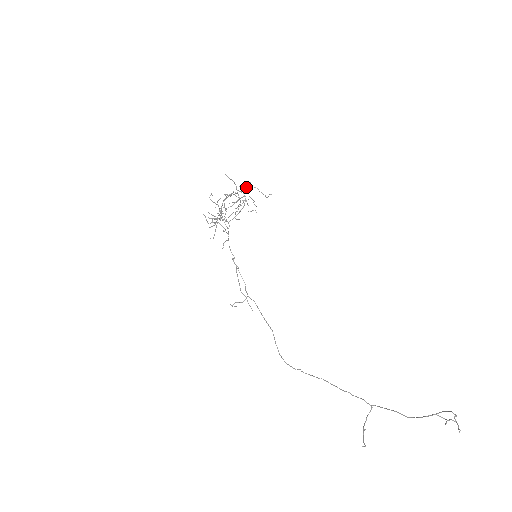
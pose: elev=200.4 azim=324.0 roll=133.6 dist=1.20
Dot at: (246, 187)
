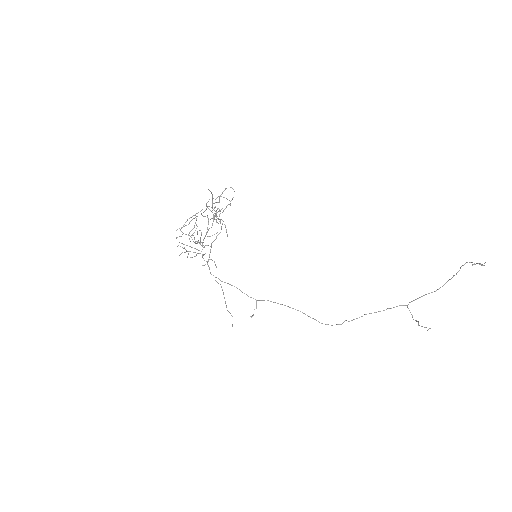
Dot at: occluded
